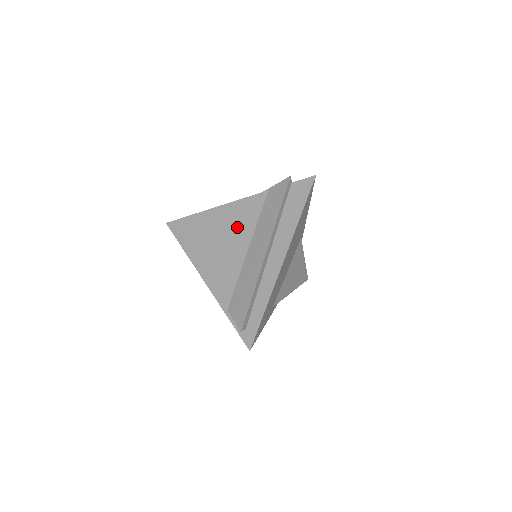
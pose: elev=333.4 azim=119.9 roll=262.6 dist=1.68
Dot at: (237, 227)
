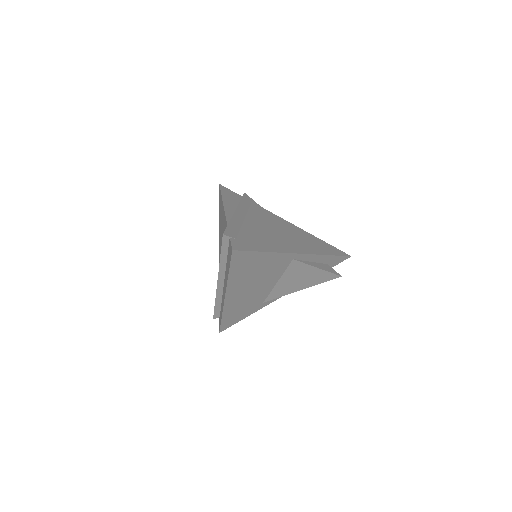
Dot at: occluded
